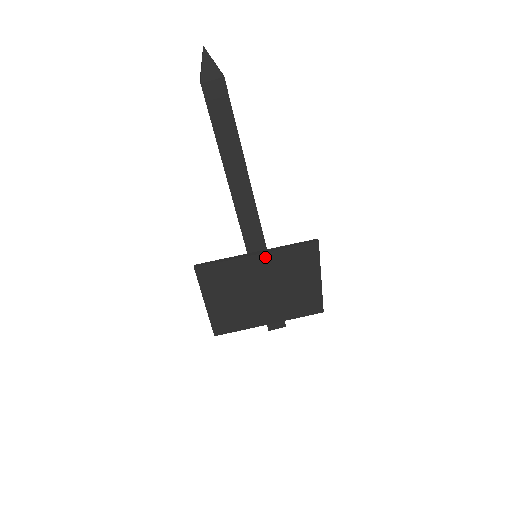
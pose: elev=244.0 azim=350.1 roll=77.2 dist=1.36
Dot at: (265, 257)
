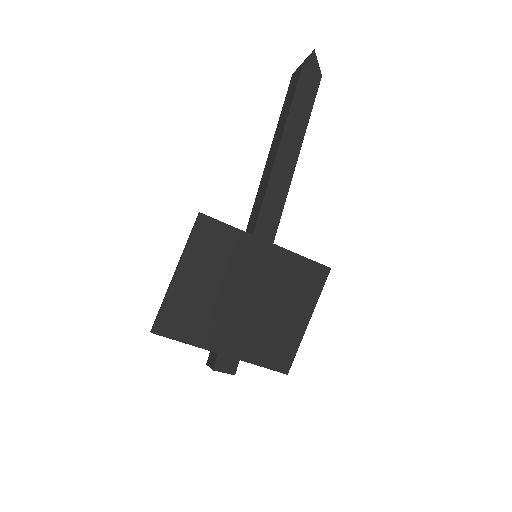
Dot at: (275, 252)
